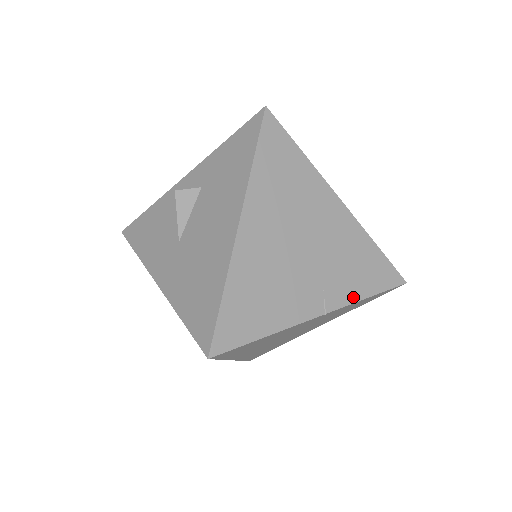
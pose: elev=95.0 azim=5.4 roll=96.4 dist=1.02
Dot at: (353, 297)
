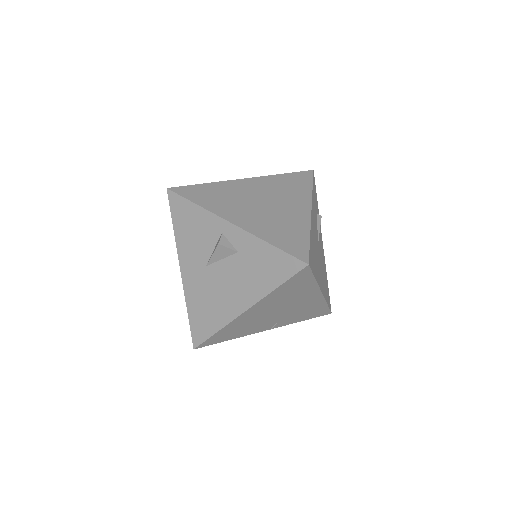
Dot at: (293, 322)
